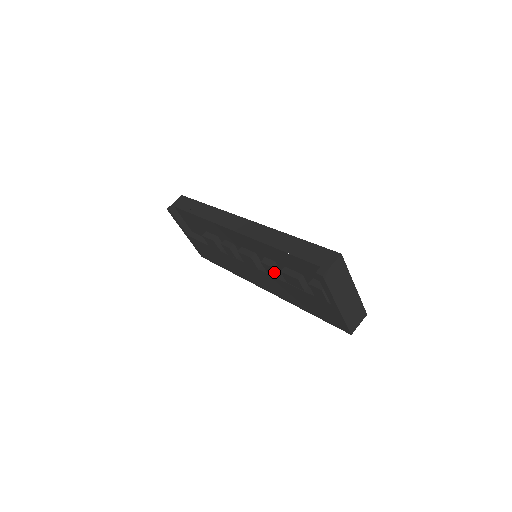
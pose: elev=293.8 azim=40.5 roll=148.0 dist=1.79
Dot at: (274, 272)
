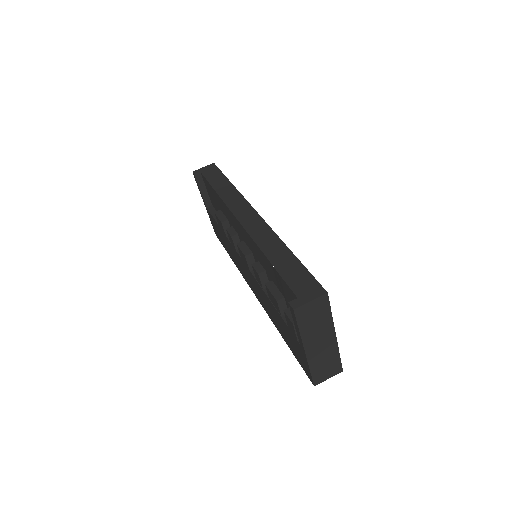
Dot at: (261, 281)
